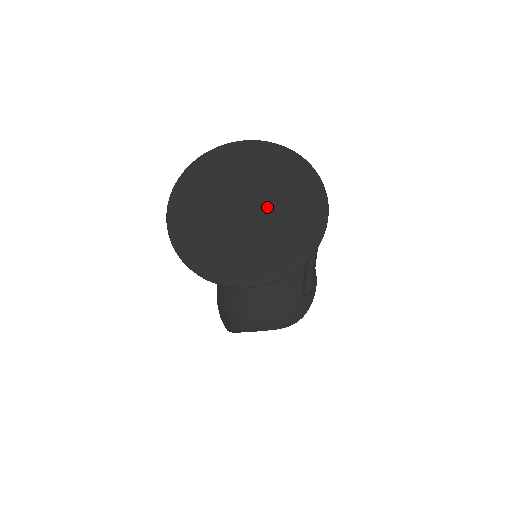
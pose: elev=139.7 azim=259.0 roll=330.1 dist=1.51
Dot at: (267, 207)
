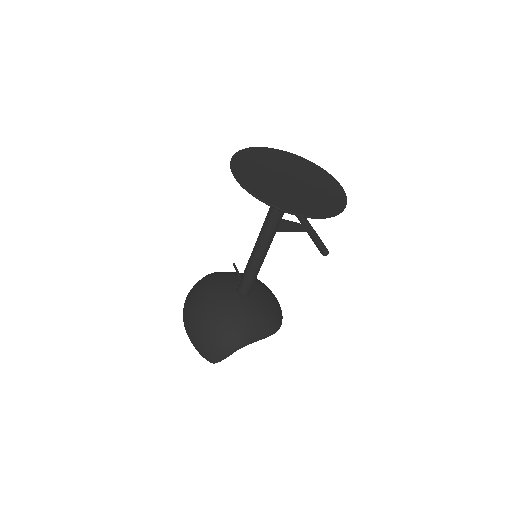
Dot at: (302, 178)
